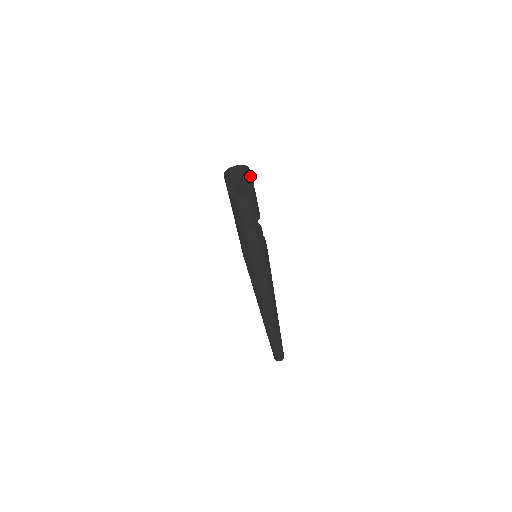
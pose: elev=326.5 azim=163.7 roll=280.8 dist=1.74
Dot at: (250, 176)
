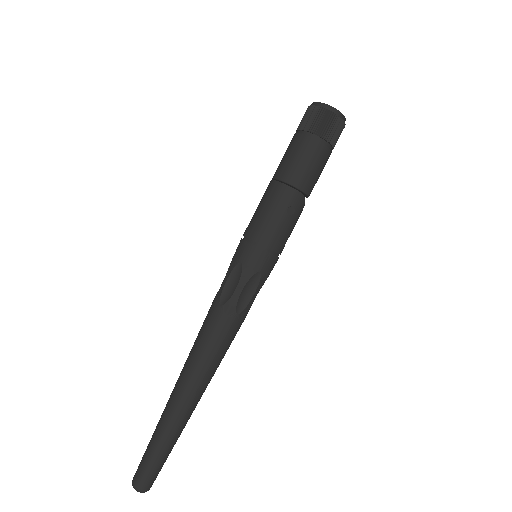
Dot at: (343, 128)
